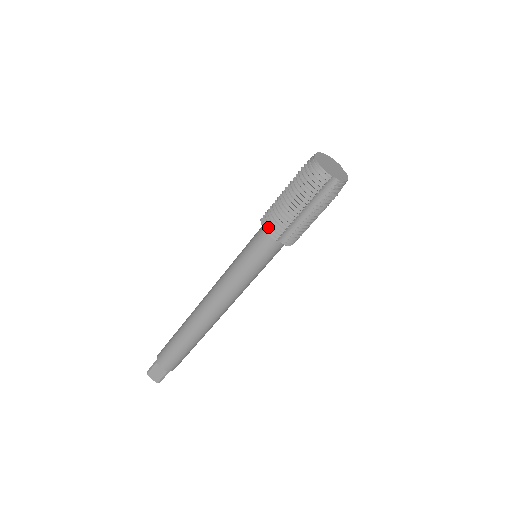
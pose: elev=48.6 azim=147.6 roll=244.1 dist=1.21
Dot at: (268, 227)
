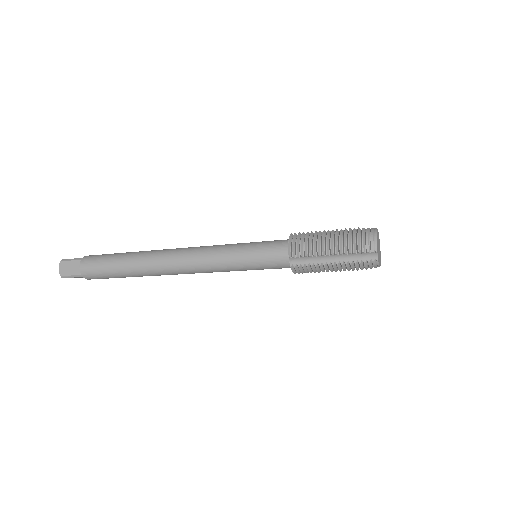
Dot at: (294, 243)
